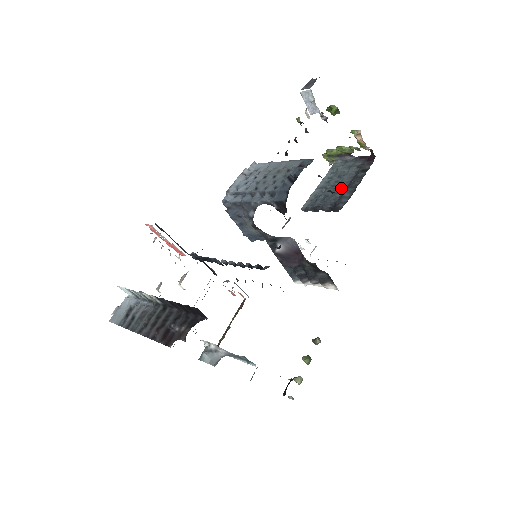
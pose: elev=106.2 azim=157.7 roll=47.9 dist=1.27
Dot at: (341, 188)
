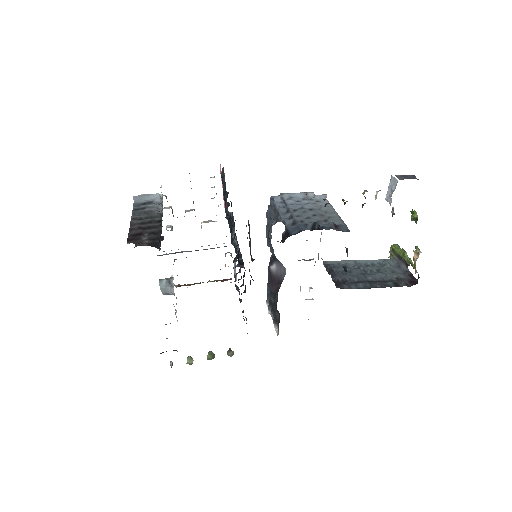
Dot at: (365, 277)
